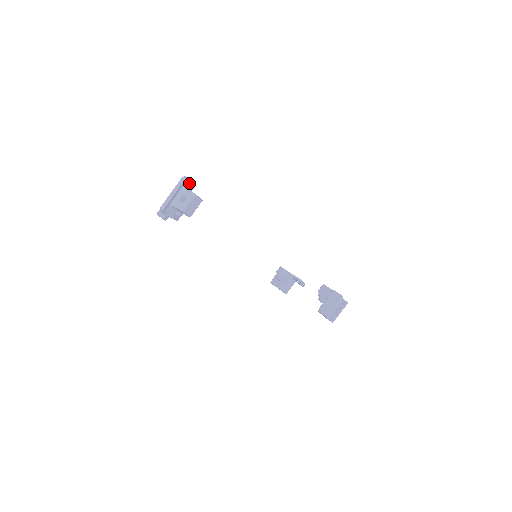
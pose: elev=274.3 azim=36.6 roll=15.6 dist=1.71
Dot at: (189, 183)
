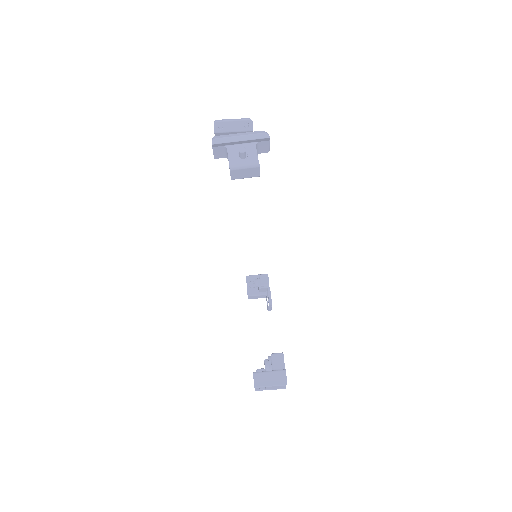
Dot at: (266, 144)
